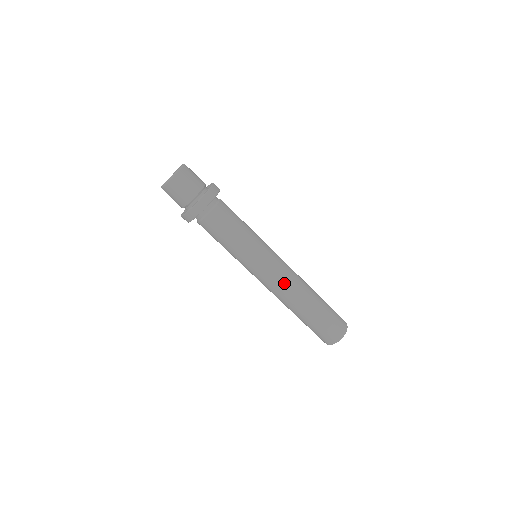
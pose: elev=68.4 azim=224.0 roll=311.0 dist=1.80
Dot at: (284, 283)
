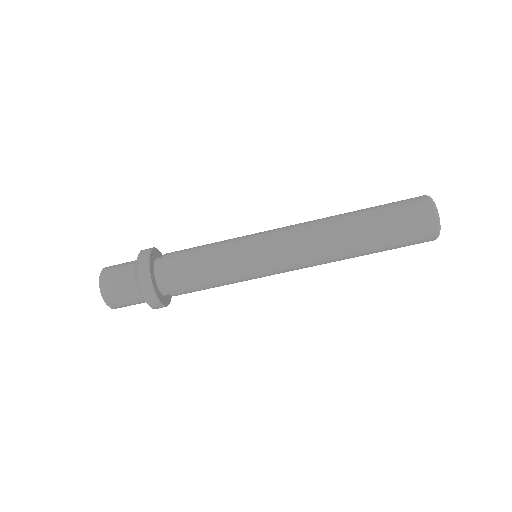
Dot at: (301, 230)
